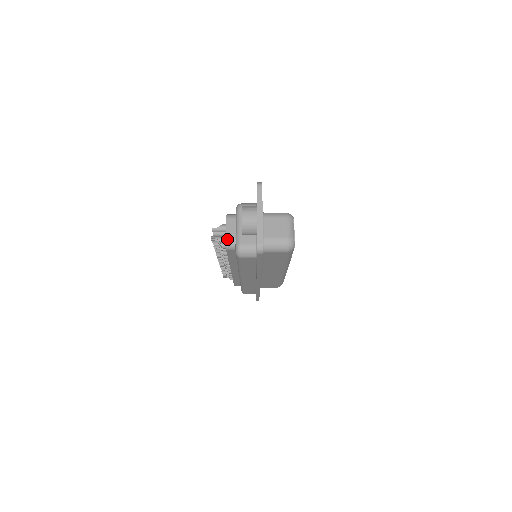
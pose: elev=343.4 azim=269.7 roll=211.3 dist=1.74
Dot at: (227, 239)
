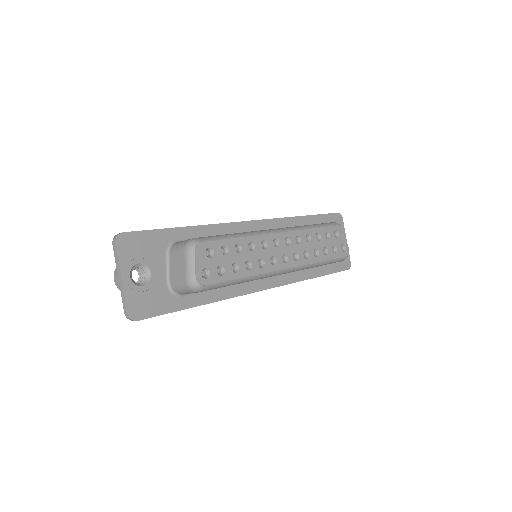
Dot at: occluded
